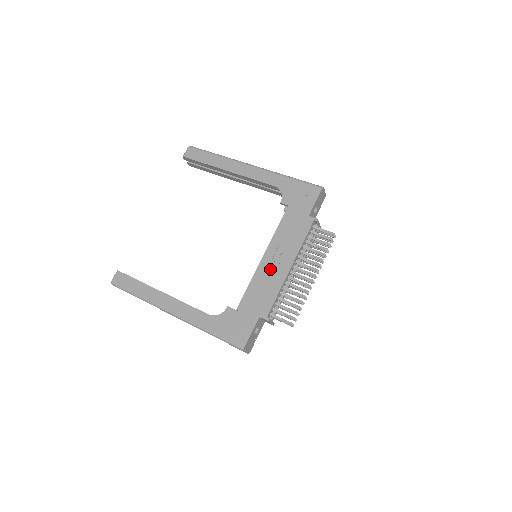
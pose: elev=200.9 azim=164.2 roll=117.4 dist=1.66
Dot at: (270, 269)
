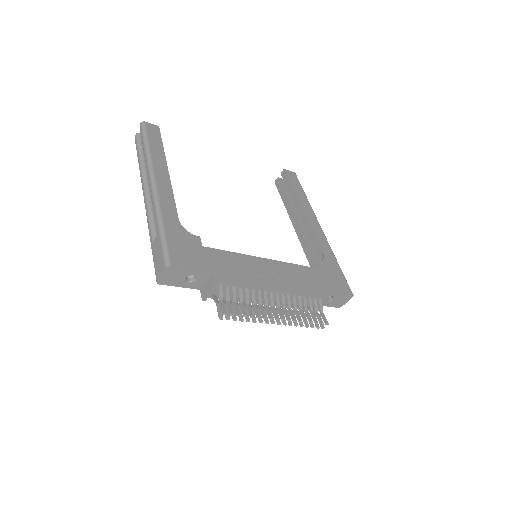
Dot at: (261, 269)
